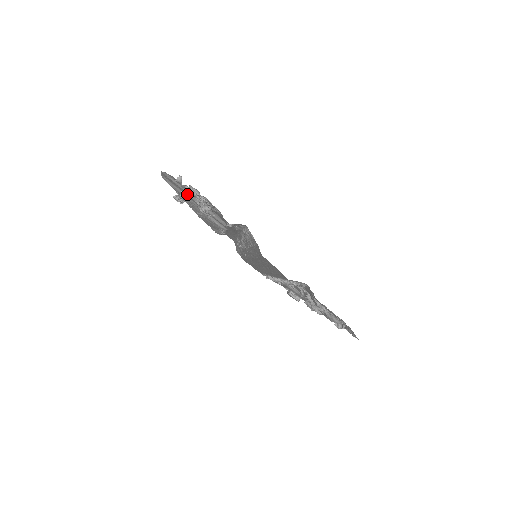
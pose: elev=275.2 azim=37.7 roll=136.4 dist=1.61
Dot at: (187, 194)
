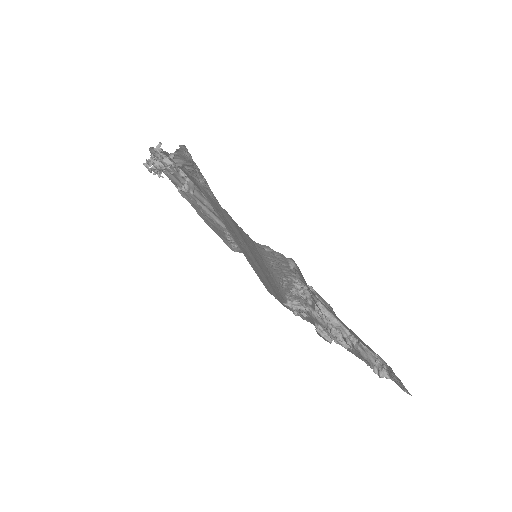
Dot at: (154, 153)
